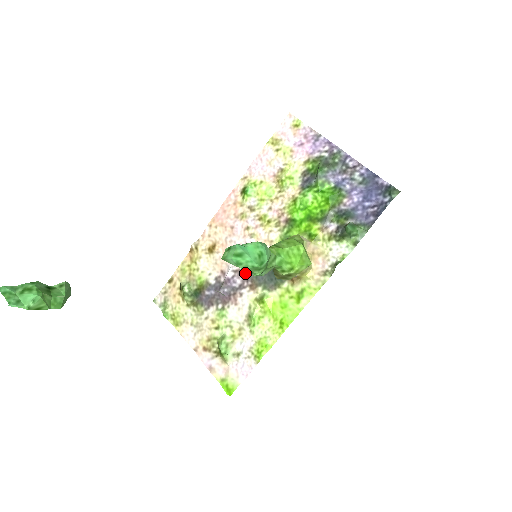
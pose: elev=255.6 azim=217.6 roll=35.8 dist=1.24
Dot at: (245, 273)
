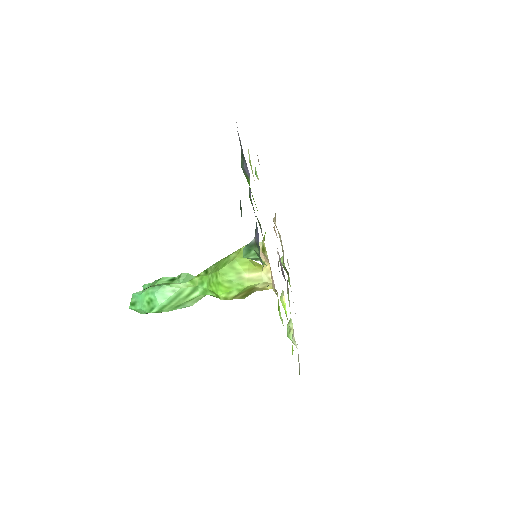
Dot at: occluded
